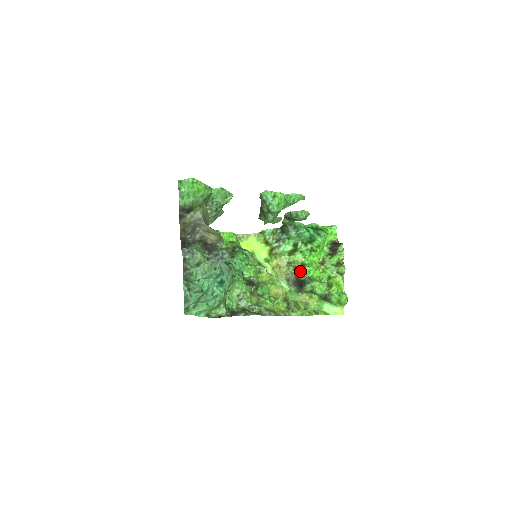
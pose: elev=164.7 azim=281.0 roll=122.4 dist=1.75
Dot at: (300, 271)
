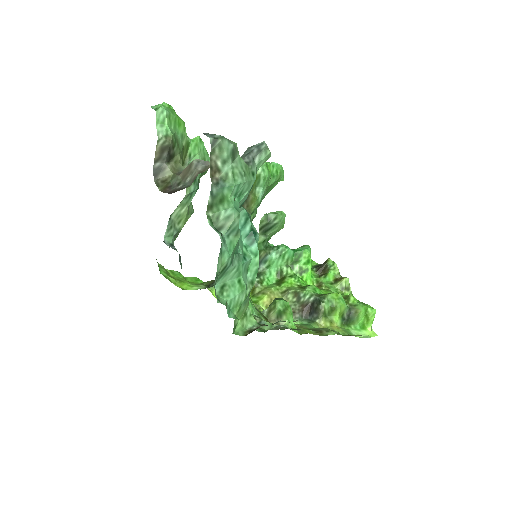
Dot at: (304, 293)
